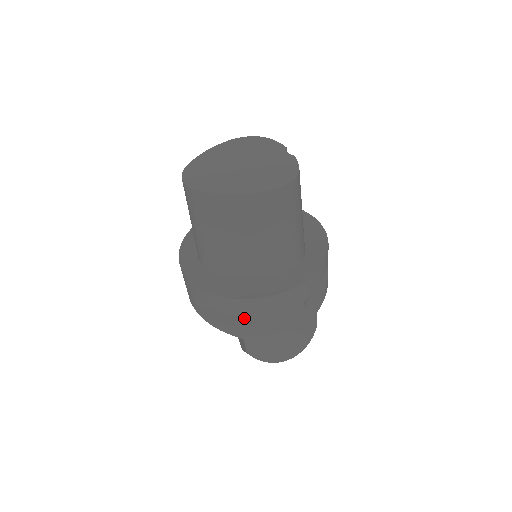
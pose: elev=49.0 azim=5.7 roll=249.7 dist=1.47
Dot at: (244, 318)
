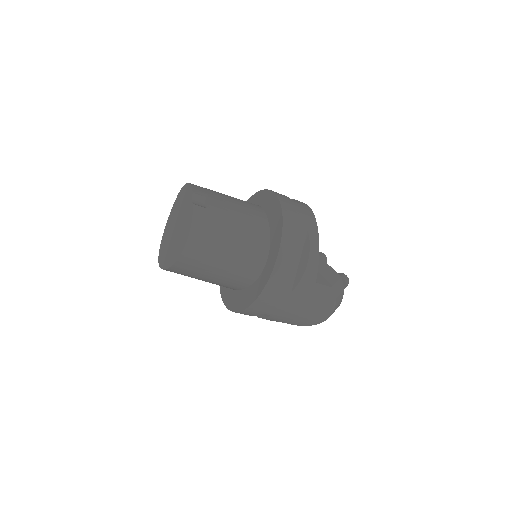
Dot at: occluded
